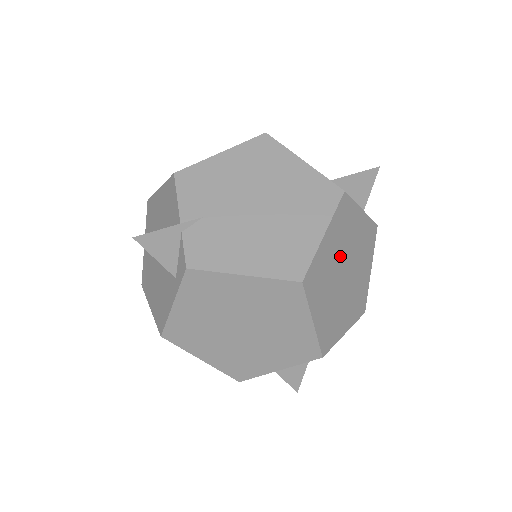
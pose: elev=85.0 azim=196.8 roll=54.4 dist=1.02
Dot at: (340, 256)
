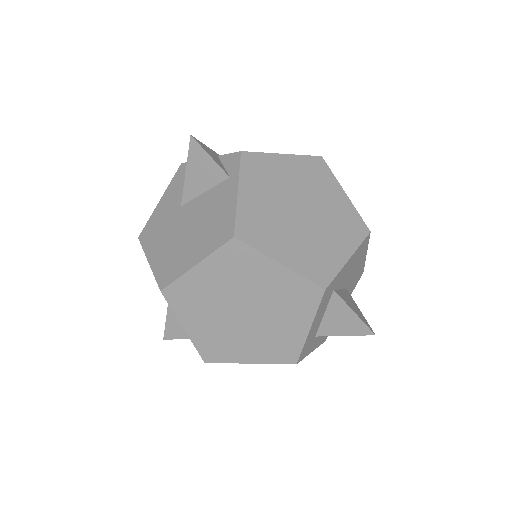
Dot at: occluded
